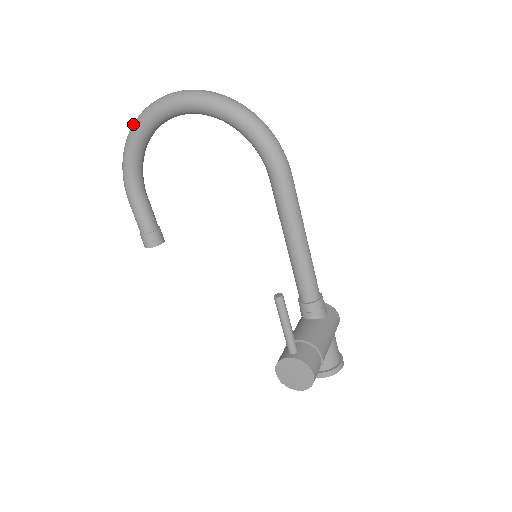
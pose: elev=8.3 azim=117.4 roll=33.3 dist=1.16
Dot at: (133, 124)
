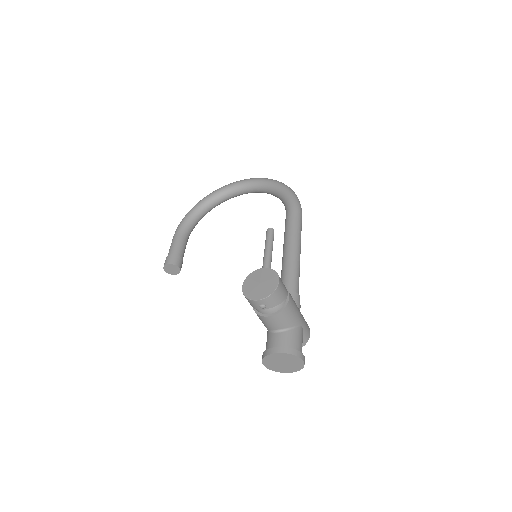
Dot at: occluded
